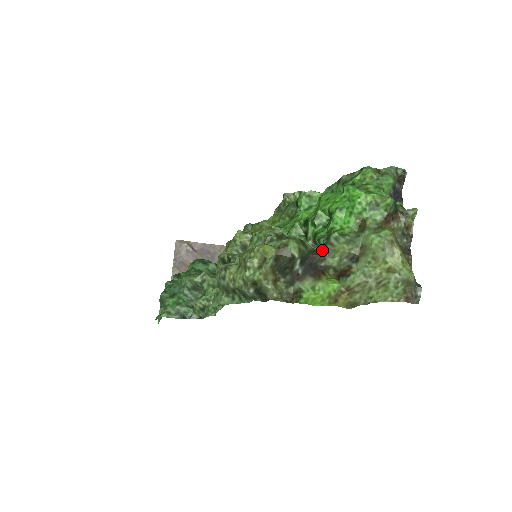
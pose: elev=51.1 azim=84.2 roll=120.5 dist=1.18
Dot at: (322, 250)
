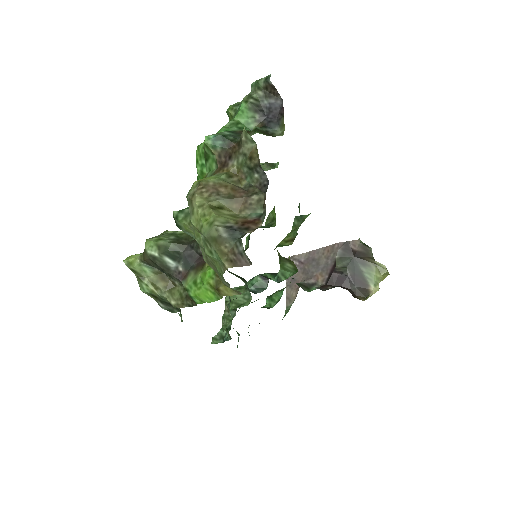
Dot at: occluded
